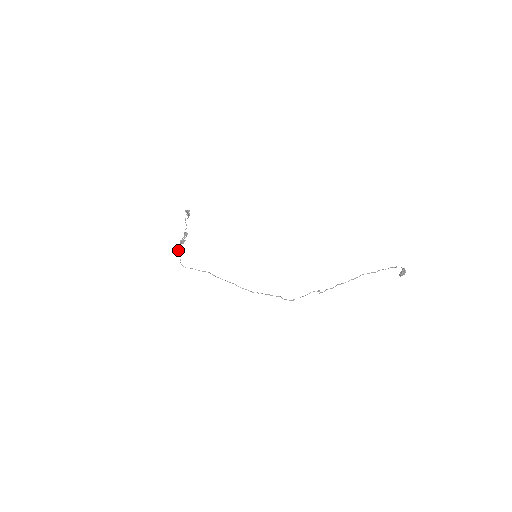
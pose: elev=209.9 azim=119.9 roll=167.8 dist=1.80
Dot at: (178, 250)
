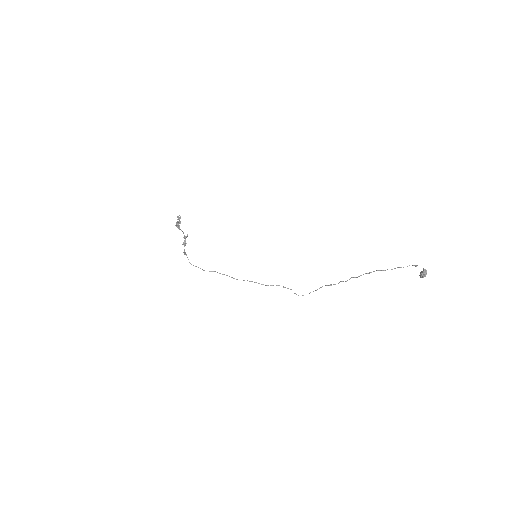
Dot at: (183, 252)
